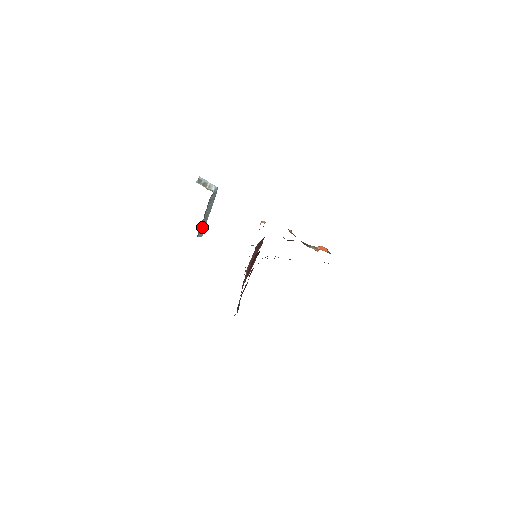
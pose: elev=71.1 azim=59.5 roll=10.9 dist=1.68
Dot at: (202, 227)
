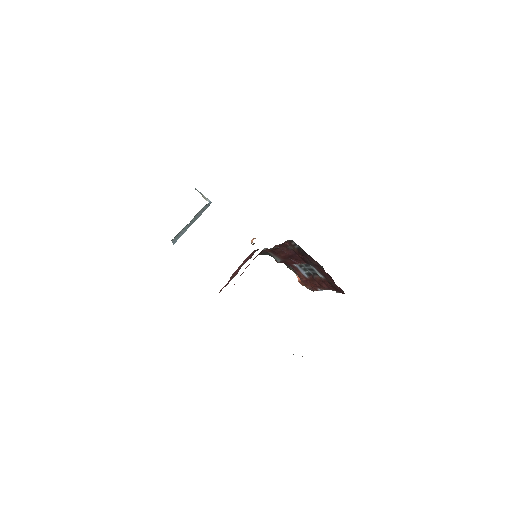
Dot at: (180, 233)
